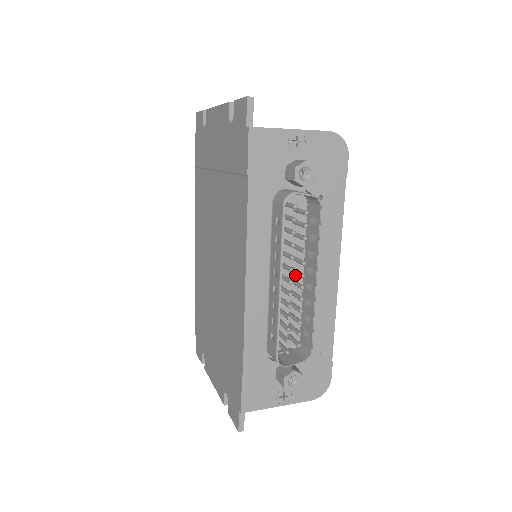
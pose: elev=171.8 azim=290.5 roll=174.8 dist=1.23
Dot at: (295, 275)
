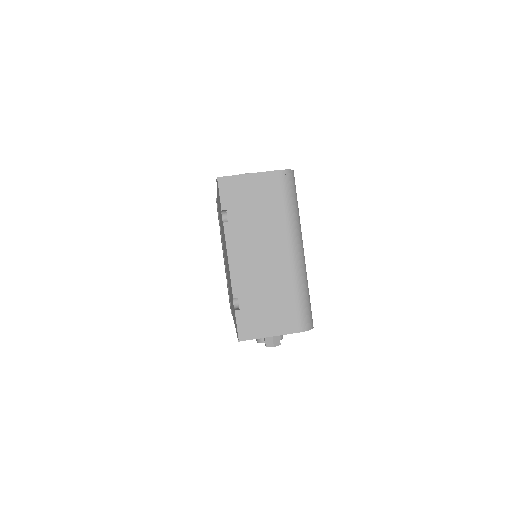
Dot at: occluded
